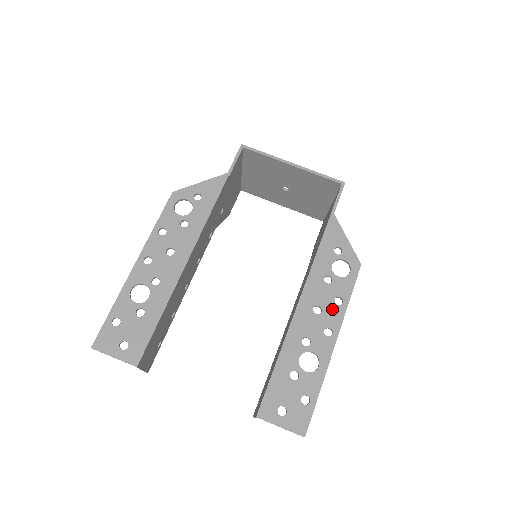
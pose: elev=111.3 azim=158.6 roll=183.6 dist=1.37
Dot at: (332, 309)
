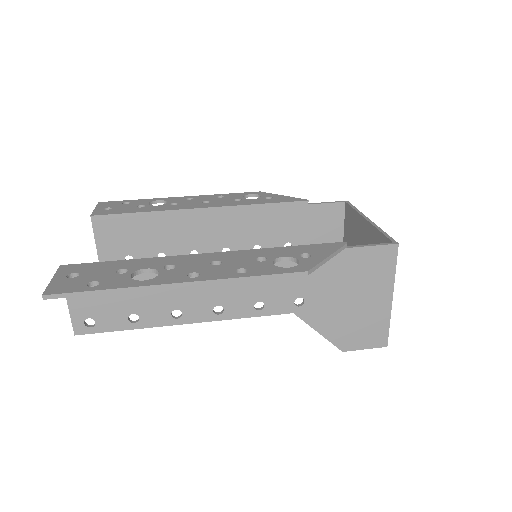
Dot at: (226, 270)
